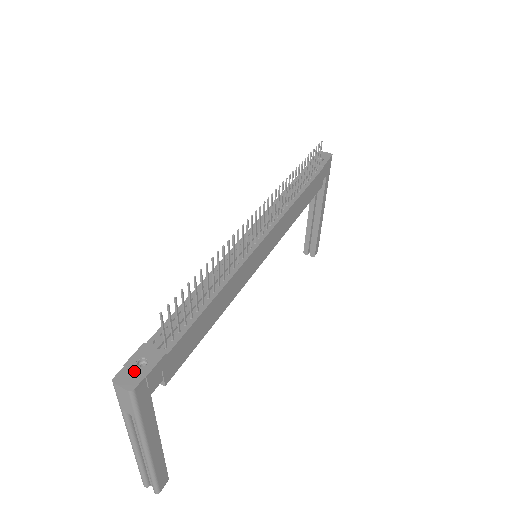
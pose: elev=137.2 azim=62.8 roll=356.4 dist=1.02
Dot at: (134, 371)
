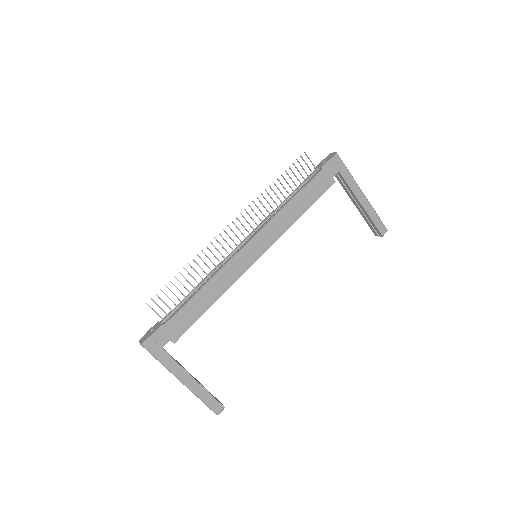
Dot at: (147, 335)
